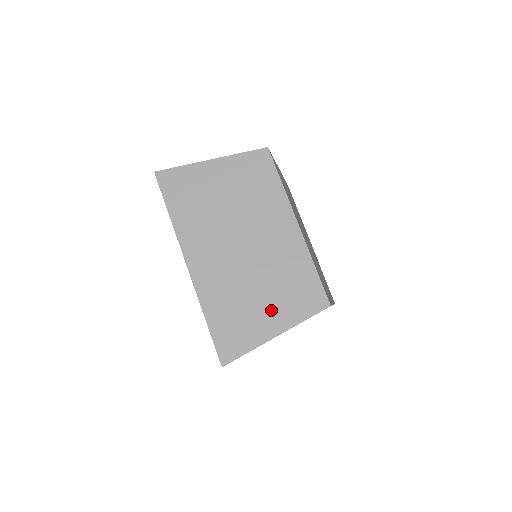
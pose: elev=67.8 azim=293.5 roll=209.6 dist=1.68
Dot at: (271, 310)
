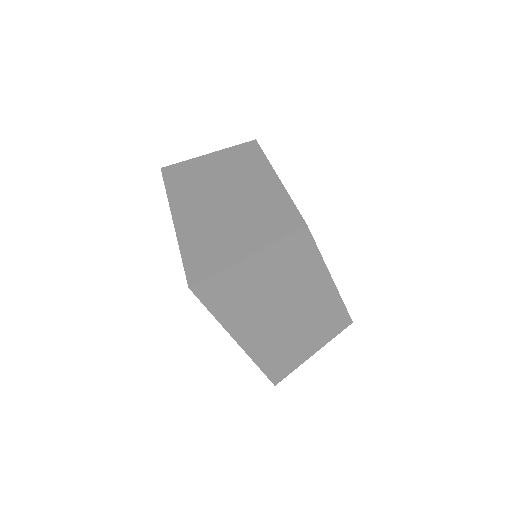
Dot at: (246, 237)
